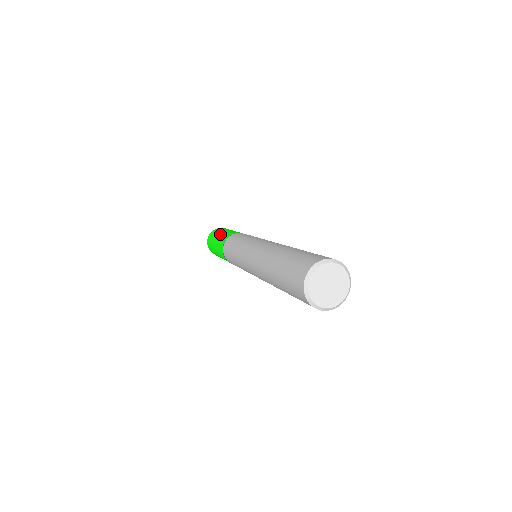
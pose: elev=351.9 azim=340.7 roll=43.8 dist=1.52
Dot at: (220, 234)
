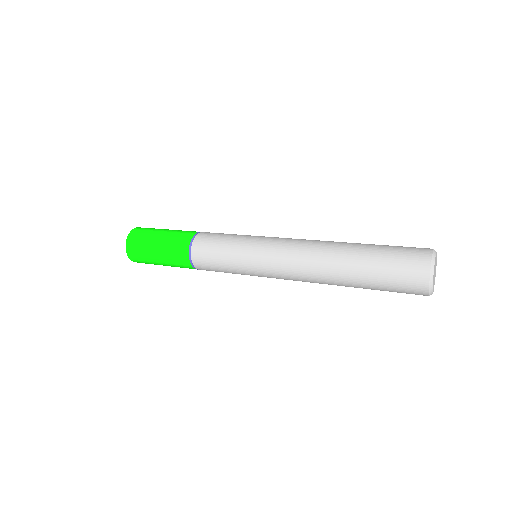
Dot at: (160, 248)
